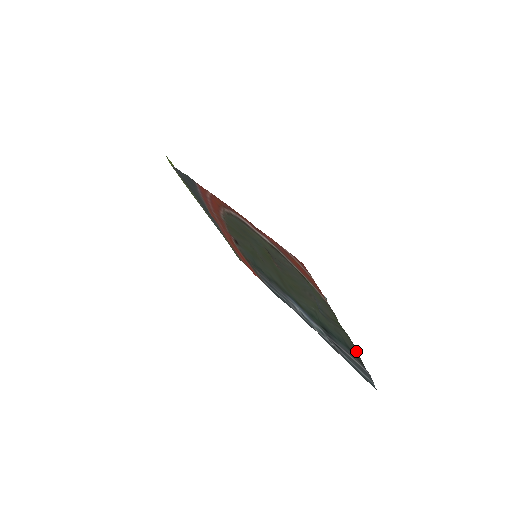
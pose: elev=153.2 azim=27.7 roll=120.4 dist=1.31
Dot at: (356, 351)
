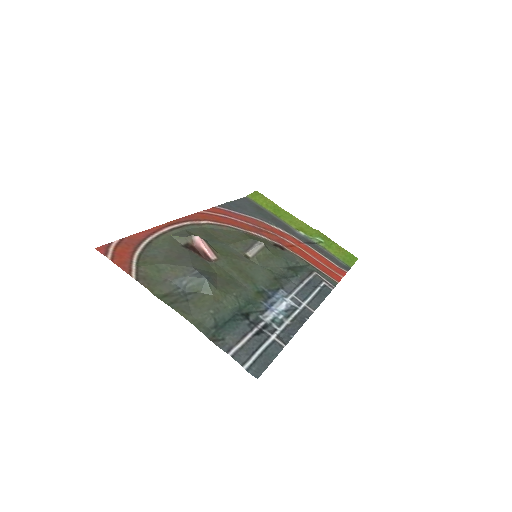
Dot at: (198, 326)
